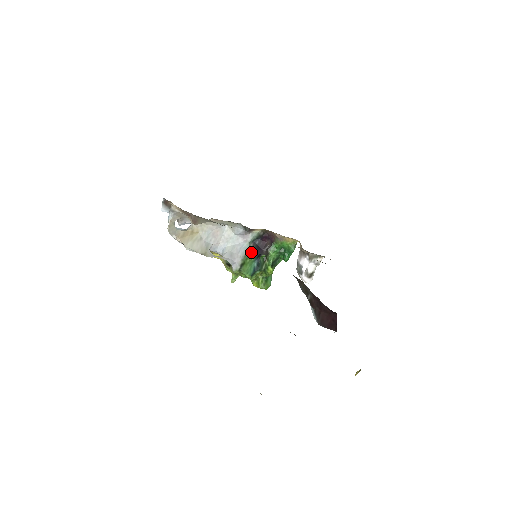
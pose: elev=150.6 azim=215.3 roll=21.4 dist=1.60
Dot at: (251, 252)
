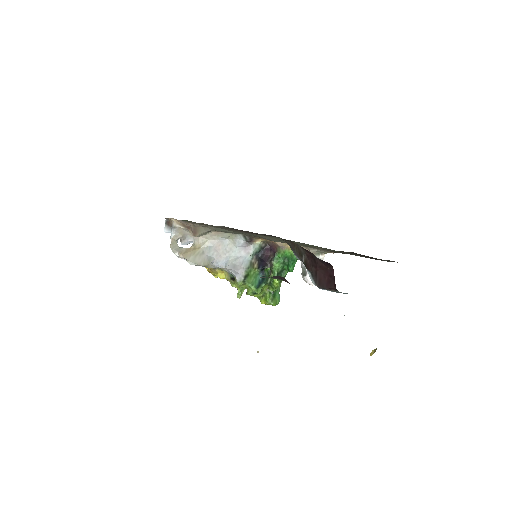
Dot at: (254, 264)
